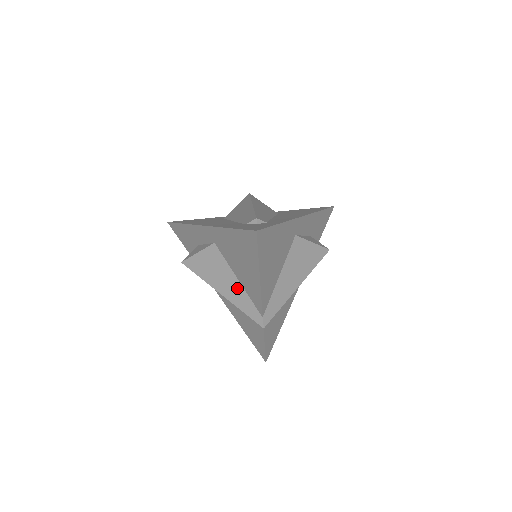
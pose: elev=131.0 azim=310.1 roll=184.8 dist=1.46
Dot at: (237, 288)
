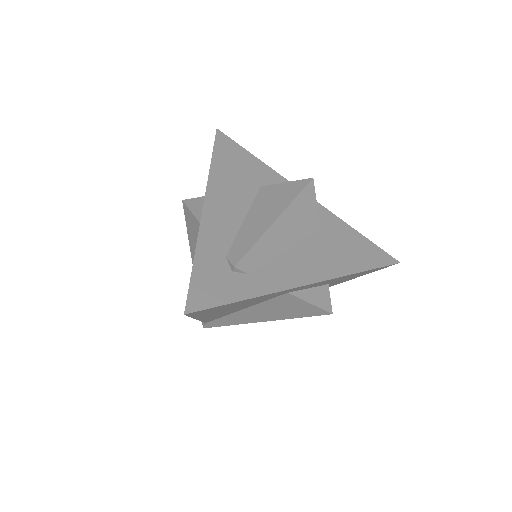
Dot at: occluded
